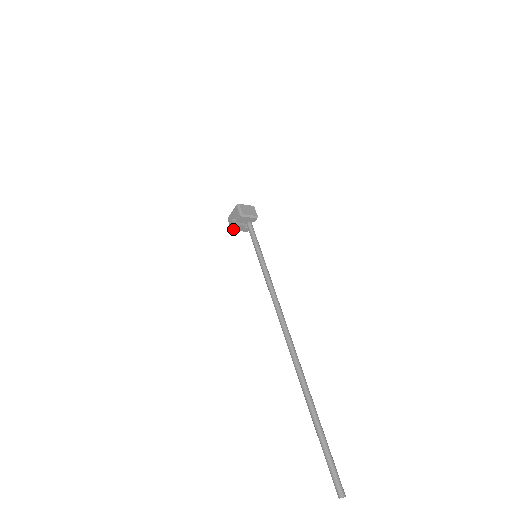
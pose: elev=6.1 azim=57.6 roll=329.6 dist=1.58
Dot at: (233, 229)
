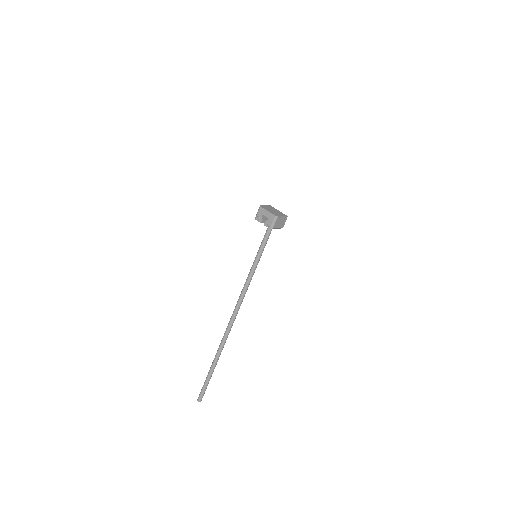
Dot at: (257, 219)
